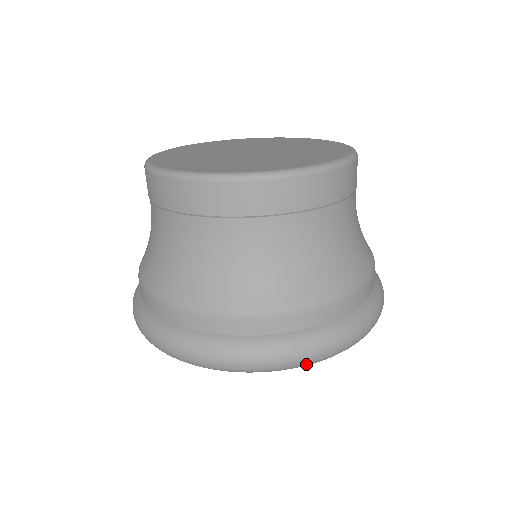
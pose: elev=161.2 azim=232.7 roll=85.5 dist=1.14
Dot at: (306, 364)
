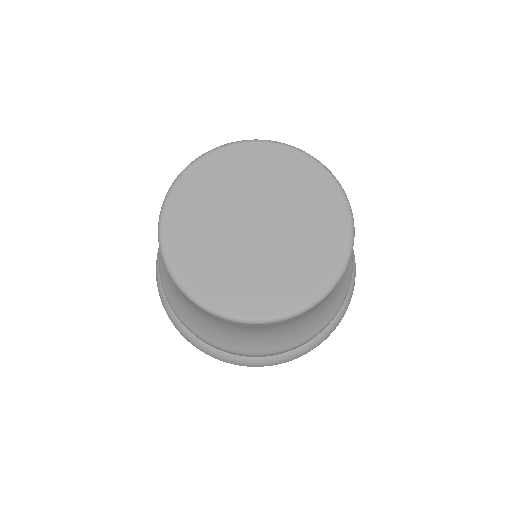
Dot at: occluded
